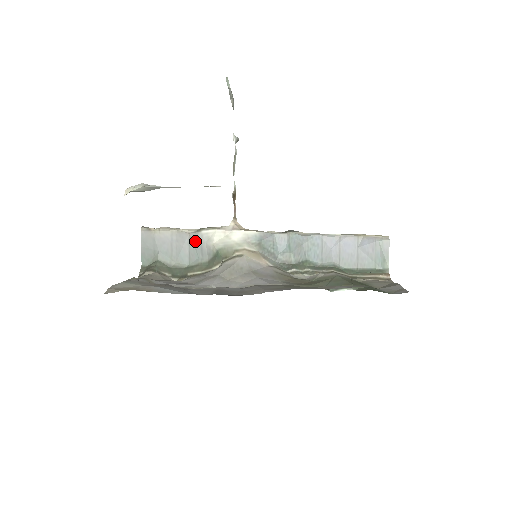
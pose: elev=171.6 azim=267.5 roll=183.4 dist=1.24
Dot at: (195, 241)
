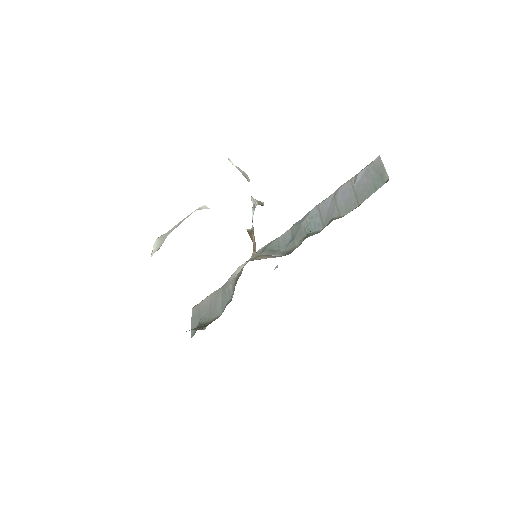
Dot at: (225, 289)
